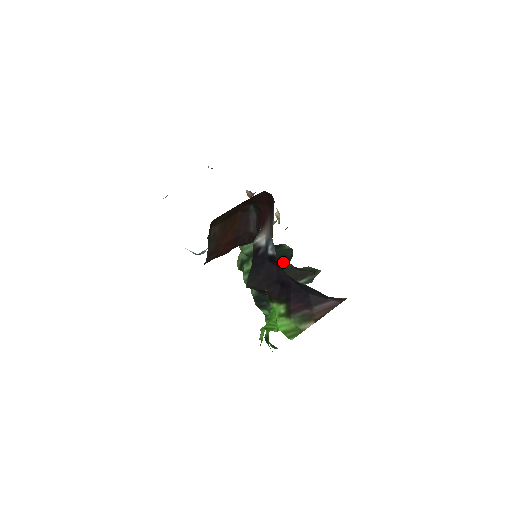
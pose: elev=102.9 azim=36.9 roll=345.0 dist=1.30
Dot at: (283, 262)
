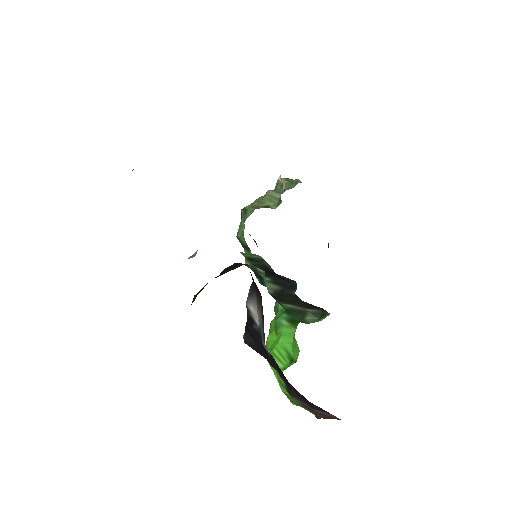
Dot at: (286, 285)
